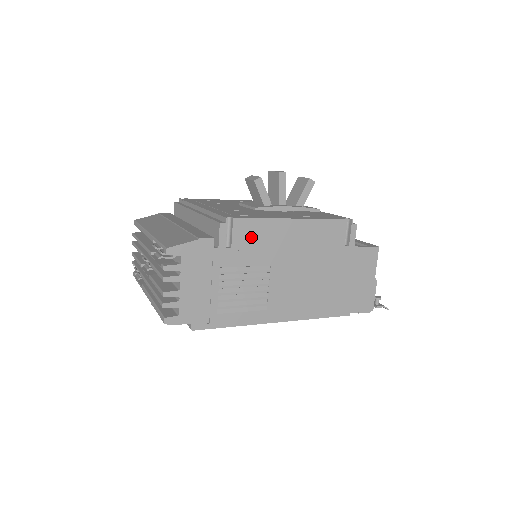
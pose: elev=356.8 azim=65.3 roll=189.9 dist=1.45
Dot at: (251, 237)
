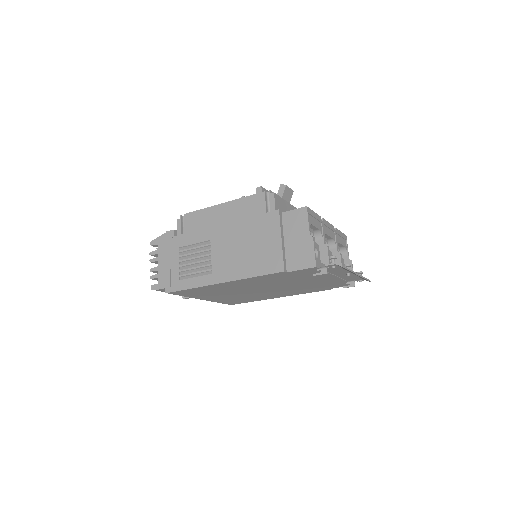
Dot at: (196, 223)
